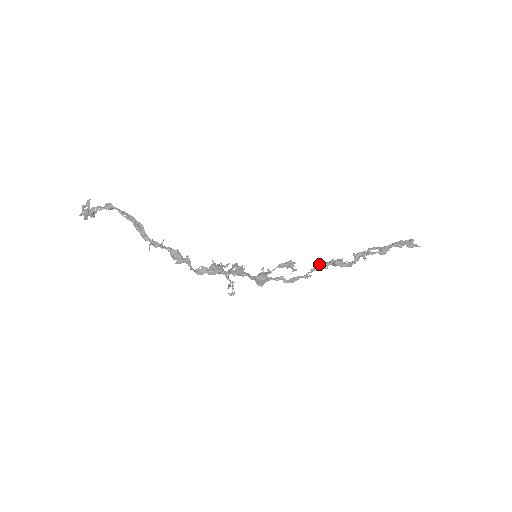
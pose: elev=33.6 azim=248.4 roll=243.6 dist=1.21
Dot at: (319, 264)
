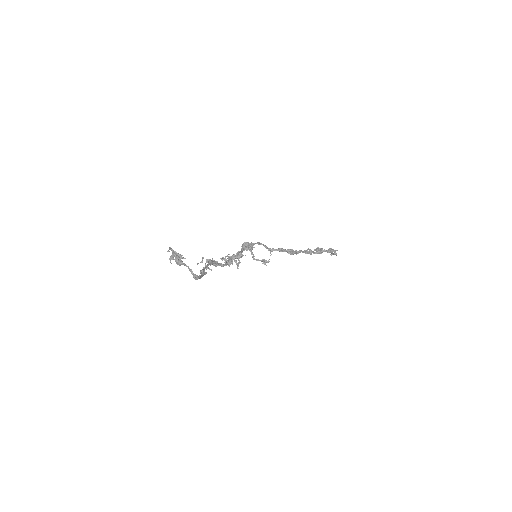
Dot at: occluded
